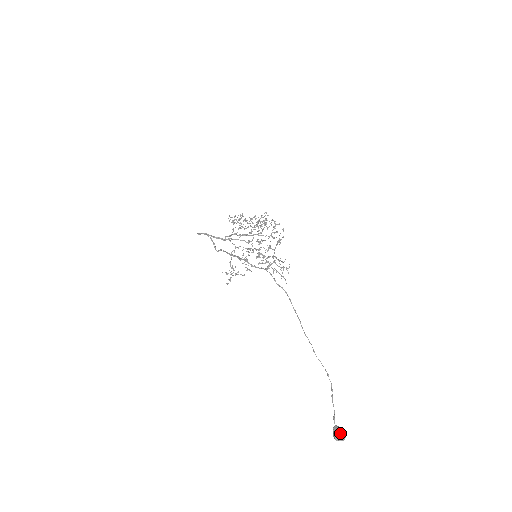
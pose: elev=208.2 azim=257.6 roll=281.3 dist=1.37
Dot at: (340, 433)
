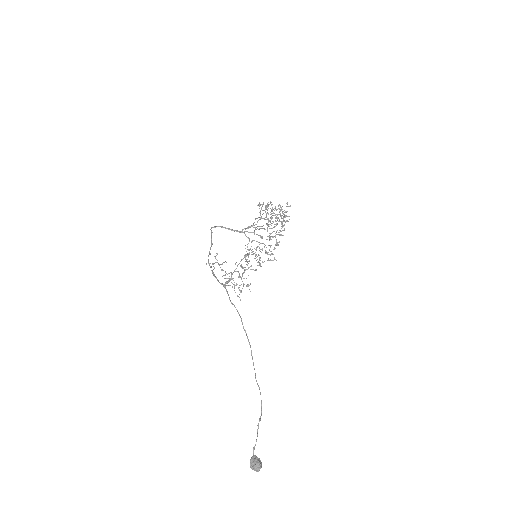
Dot at: (254, 464)
